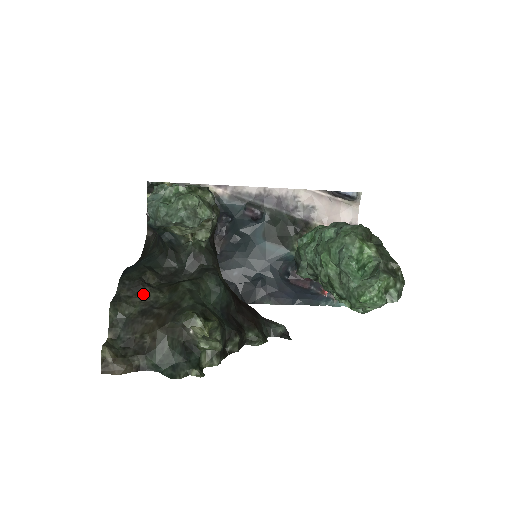
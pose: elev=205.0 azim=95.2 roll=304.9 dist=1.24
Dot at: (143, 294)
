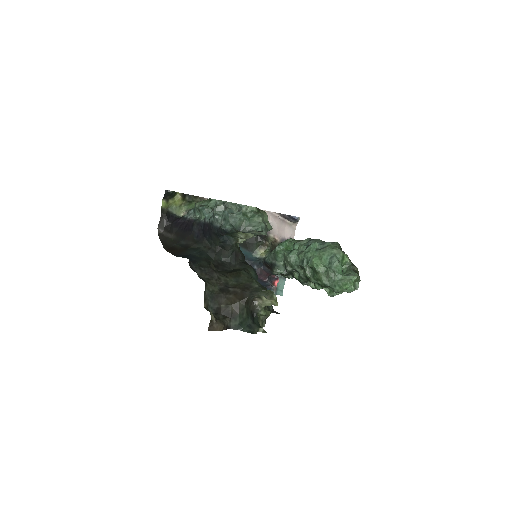
Dot at: (217, 278)
